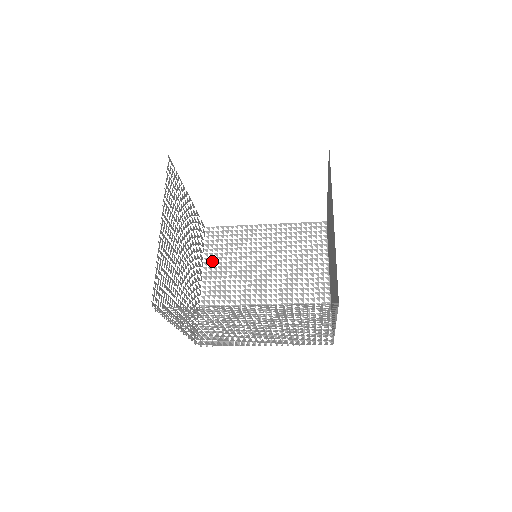
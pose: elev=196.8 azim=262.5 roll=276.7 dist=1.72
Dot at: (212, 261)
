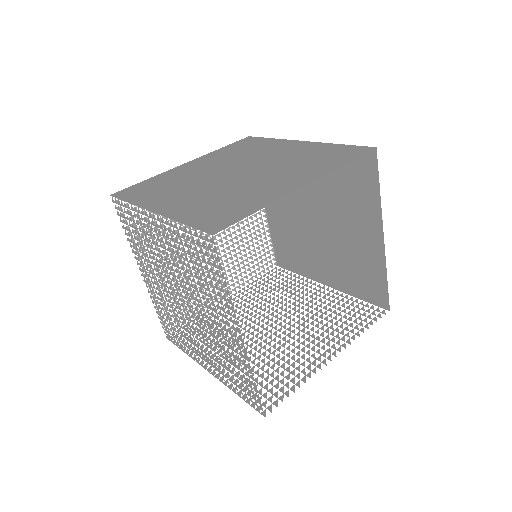
Dot at: occluded
